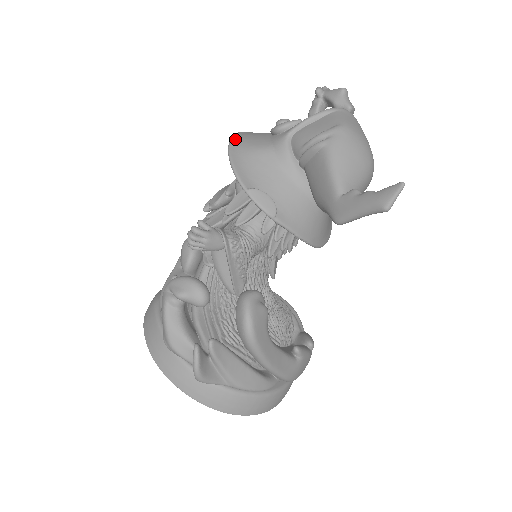
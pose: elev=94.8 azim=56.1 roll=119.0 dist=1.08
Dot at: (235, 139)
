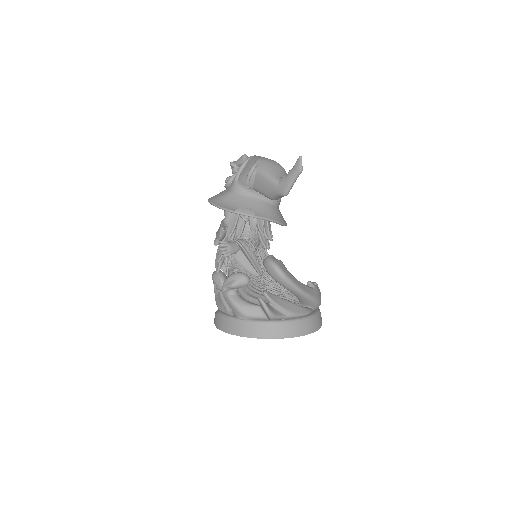
Dot at: (210, 199)
